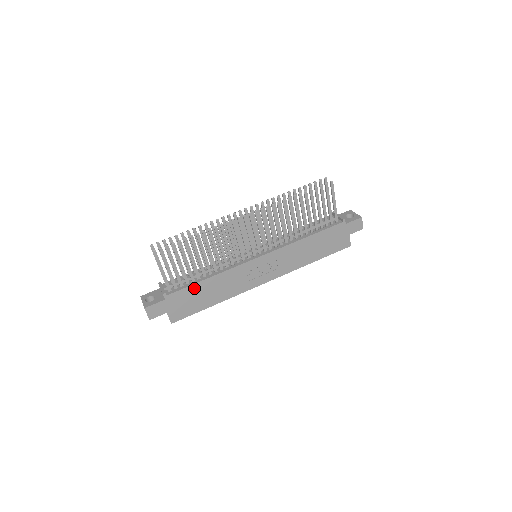
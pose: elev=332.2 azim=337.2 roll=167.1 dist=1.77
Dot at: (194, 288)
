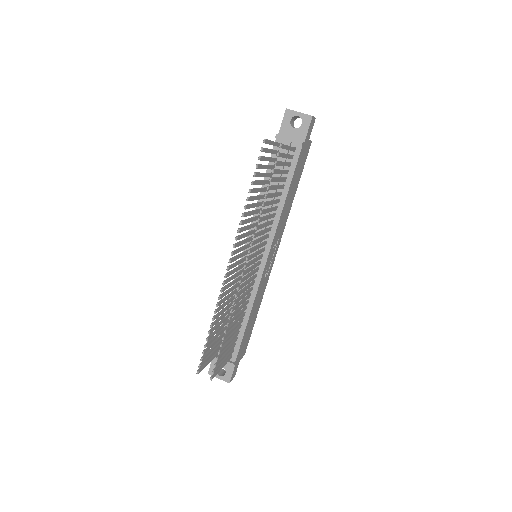
Dot at: (244, 335)
